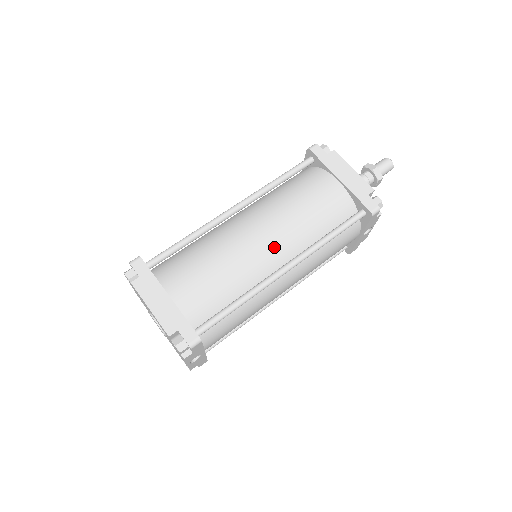
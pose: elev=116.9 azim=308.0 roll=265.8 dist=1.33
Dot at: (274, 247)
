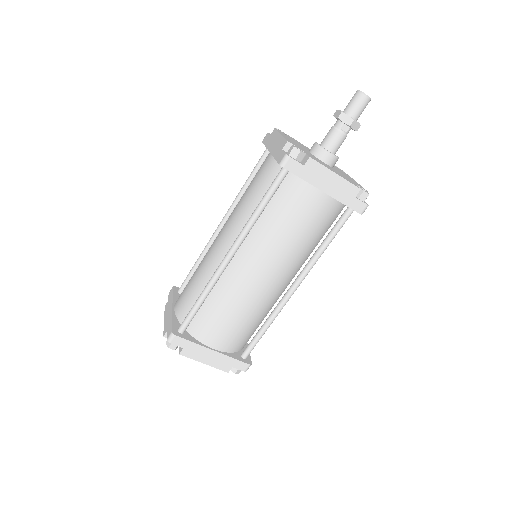
Dot at: (279, 278)
